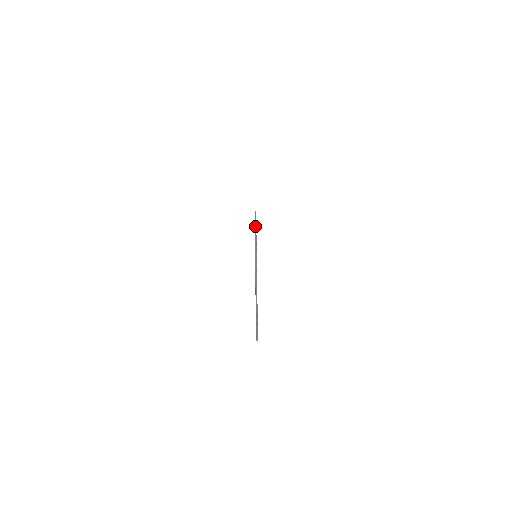
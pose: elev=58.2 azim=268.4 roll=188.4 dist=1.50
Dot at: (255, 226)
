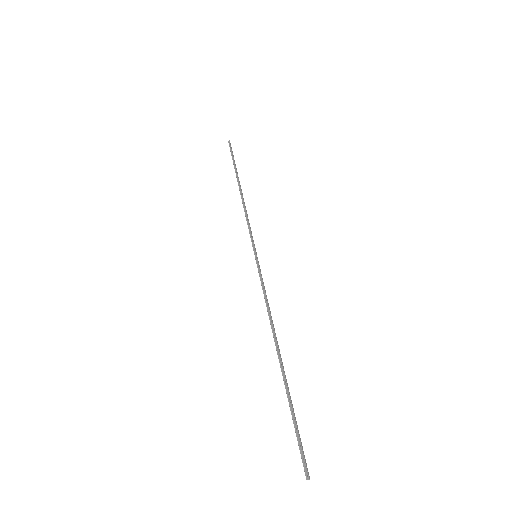
Dot at: (237, 181)
